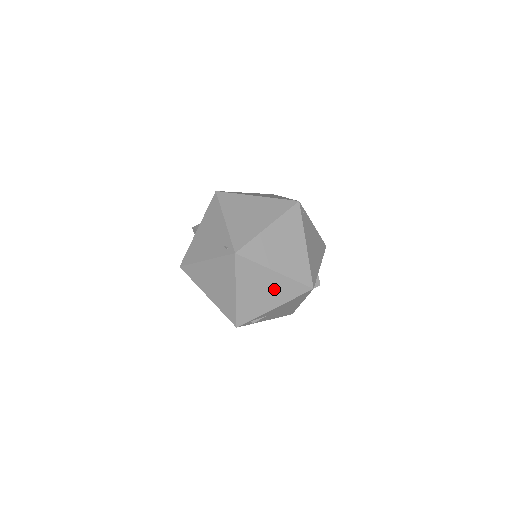
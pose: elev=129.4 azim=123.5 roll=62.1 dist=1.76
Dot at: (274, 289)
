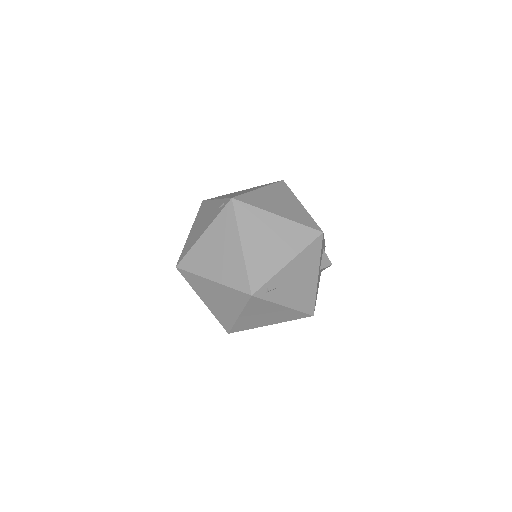
Dot at: (282, 237)
